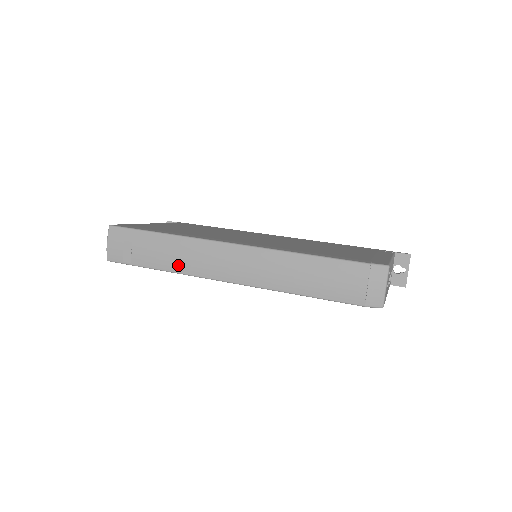
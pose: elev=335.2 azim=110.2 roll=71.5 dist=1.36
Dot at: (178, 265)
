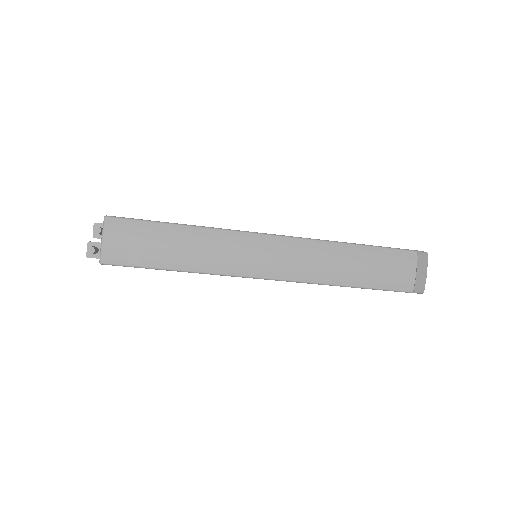
Dot at: (210, 263)
